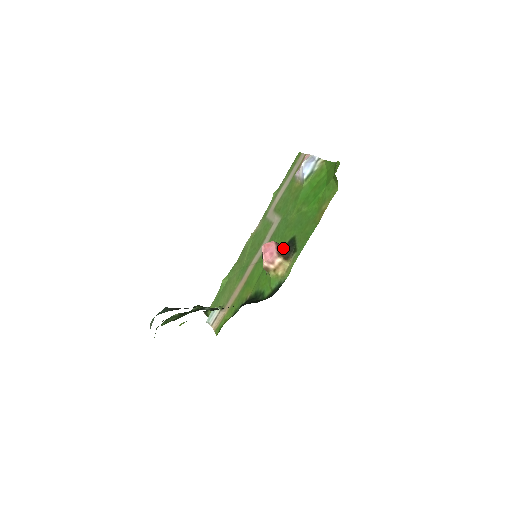
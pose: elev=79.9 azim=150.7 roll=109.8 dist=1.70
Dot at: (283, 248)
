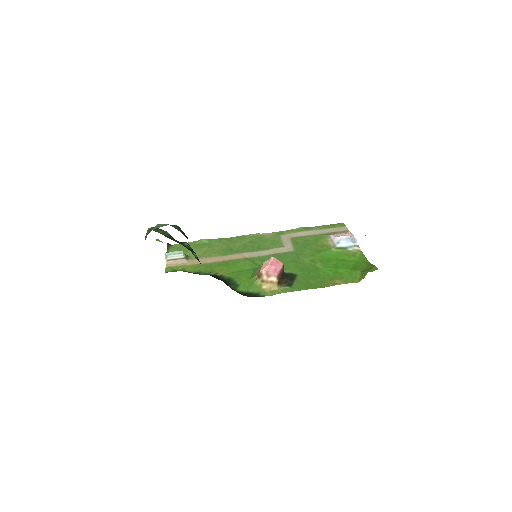
Dot at: (283, 274)
